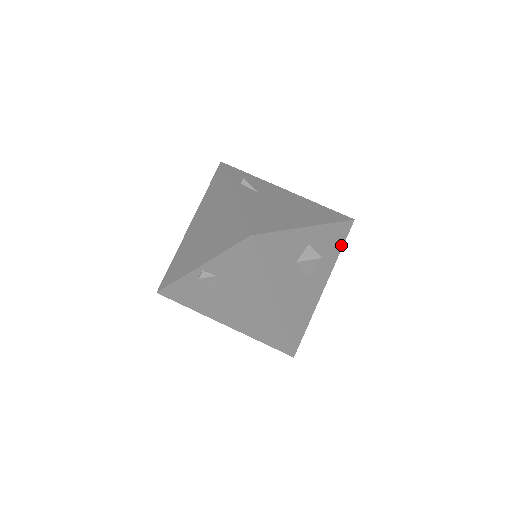
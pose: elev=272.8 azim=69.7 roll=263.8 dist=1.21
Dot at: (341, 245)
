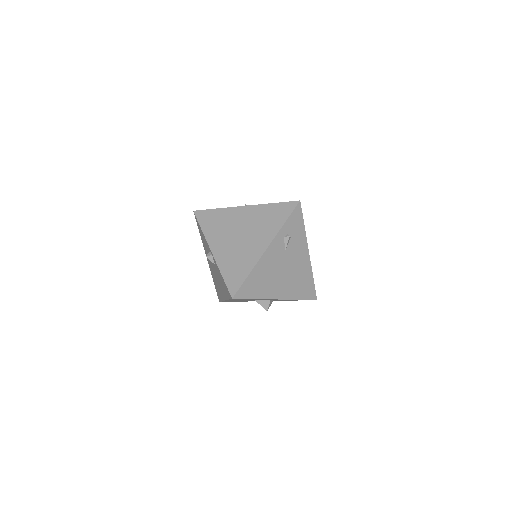
Dot at: (296, 300)
